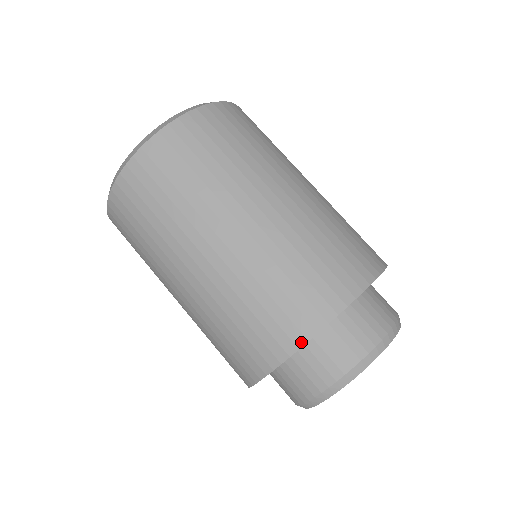
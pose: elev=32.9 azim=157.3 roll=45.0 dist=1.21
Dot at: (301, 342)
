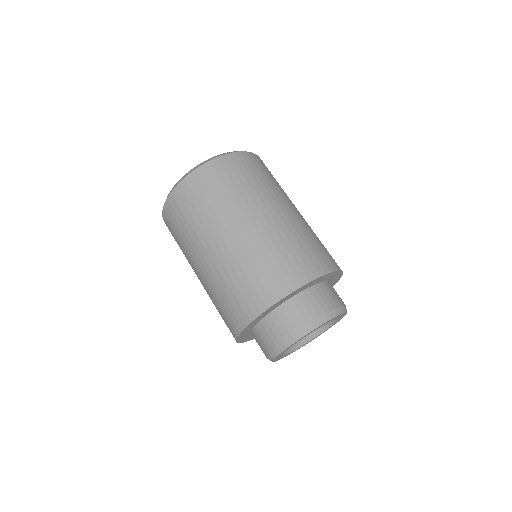
Dot at: (317, 275)
